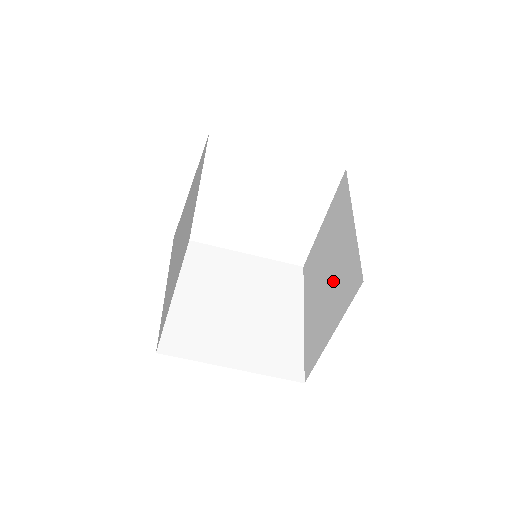
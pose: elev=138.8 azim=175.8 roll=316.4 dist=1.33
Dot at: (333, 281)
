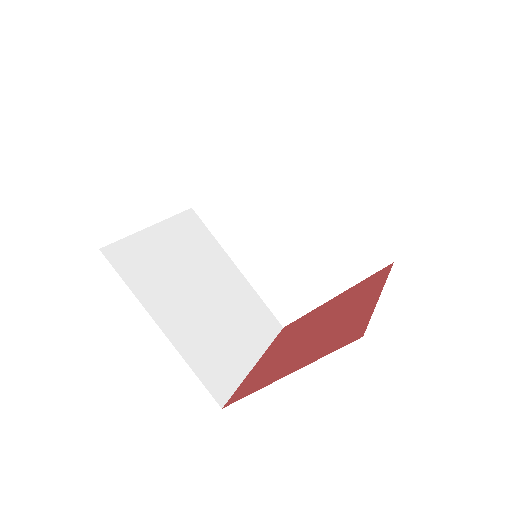
Dot at: occluded
